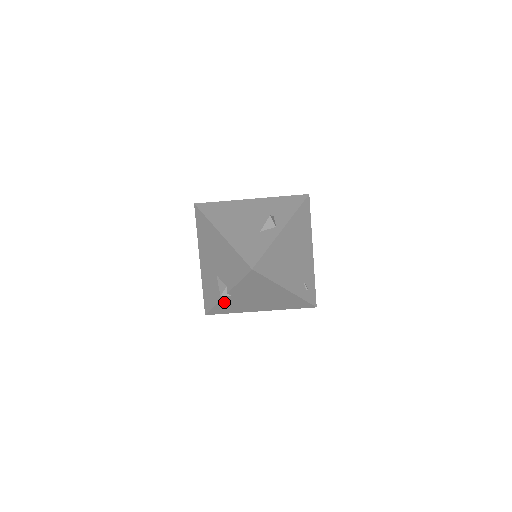
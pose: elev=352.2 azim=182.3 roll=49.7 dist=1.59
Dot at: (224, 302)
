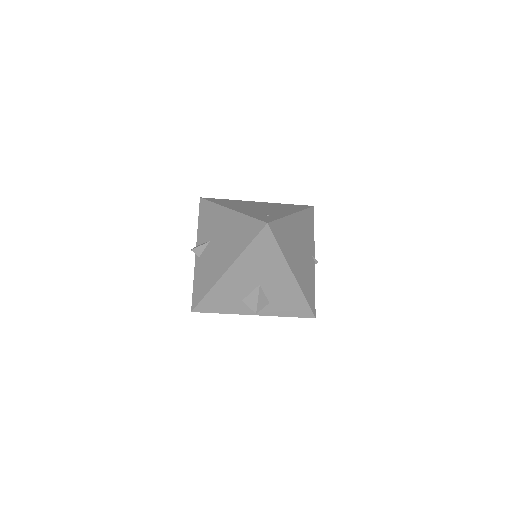
Dot at: occluded
